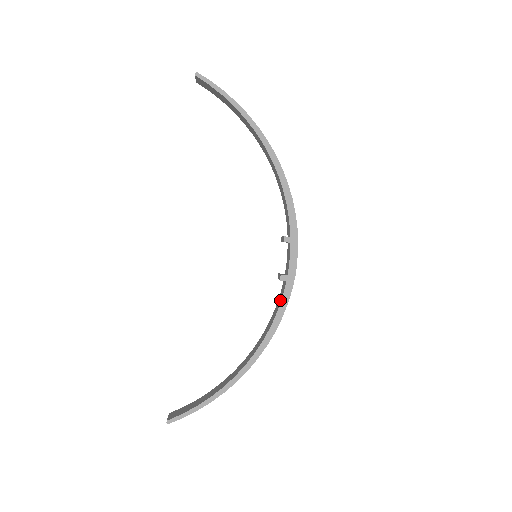
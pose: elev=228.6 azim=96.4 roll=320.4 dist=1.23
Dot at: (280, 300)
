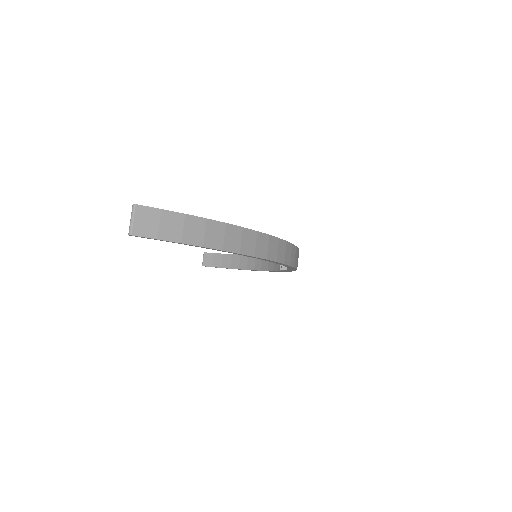
Dot at: occluded
